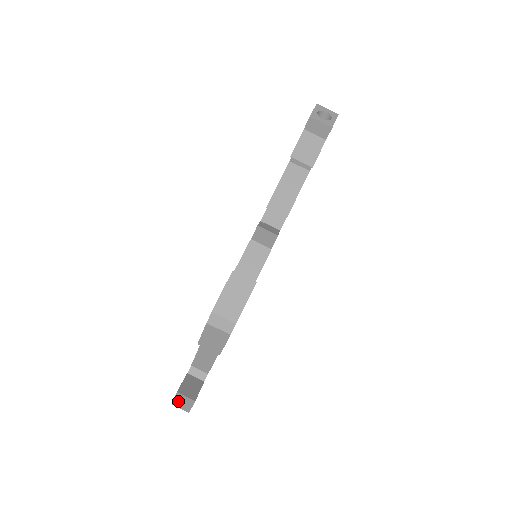
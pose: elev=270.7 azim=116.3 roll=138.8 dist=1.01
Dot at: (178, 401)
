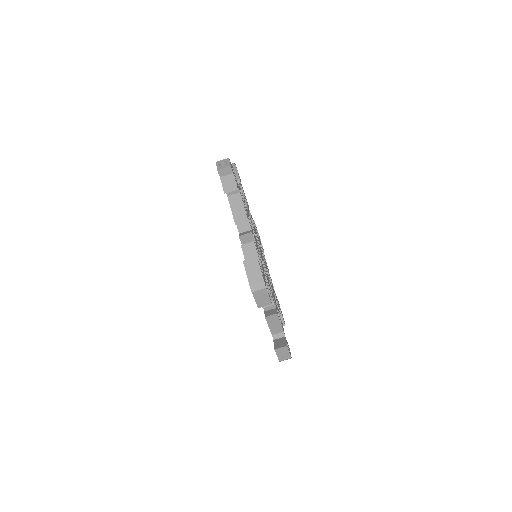
Dot at: (280, 355)
